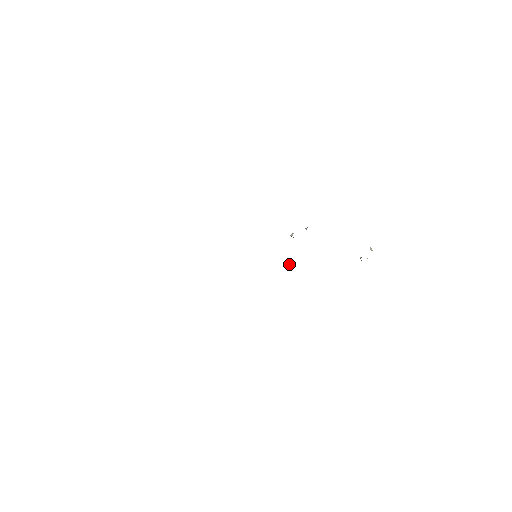
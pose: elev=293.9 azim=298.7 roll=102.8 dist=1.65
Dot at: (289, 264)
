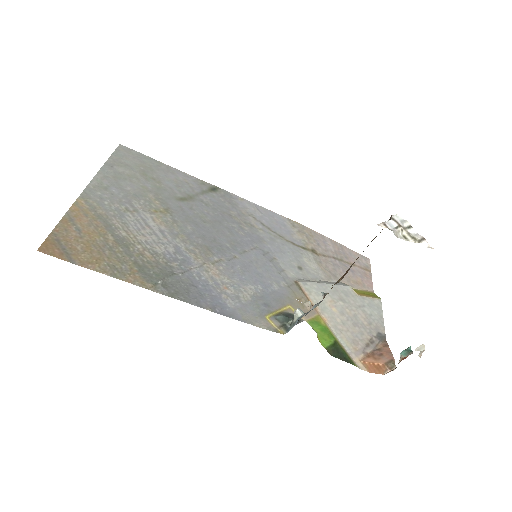
Dot at: (300, 302)
